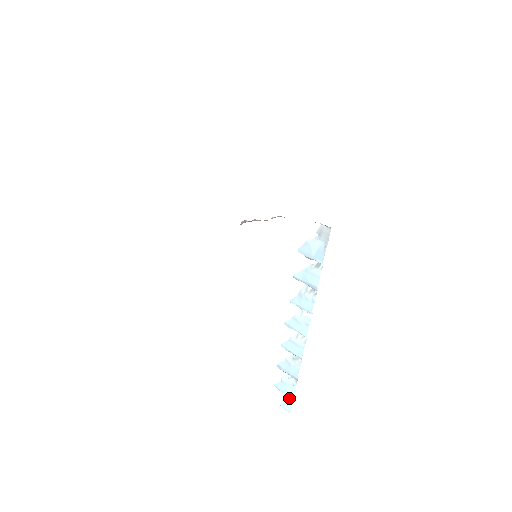
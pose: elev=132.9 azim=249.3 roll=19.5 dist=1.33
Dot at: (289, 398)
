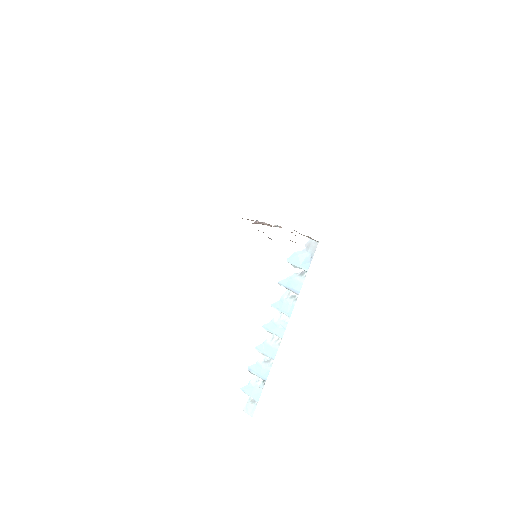
Dot at: (253, 402)
